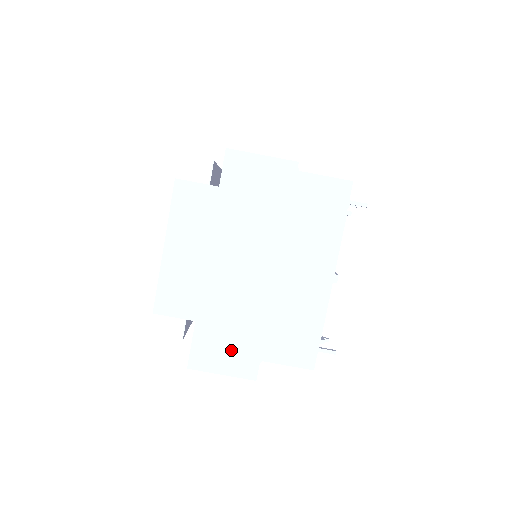
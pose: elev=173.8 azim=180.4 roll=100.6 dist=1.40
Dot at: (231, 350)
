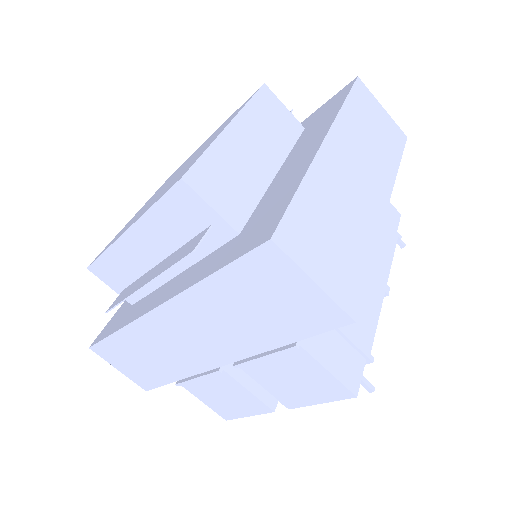
Dot at: (332, 256)
